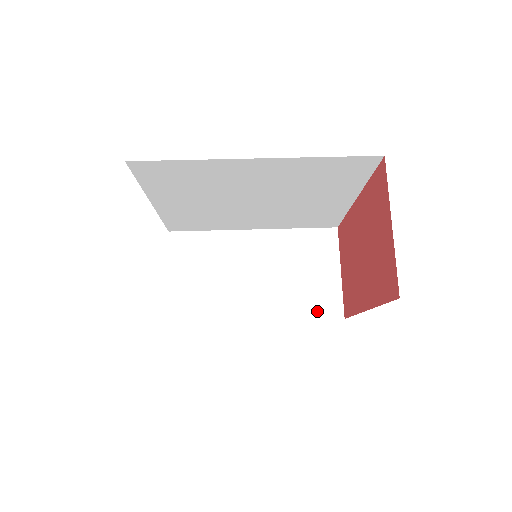
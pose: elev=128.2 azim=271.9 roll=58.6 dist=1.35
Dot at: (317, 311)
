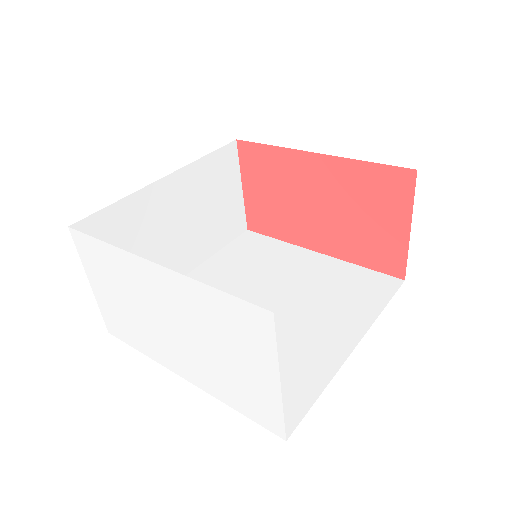
Dot at: (230, 235)
